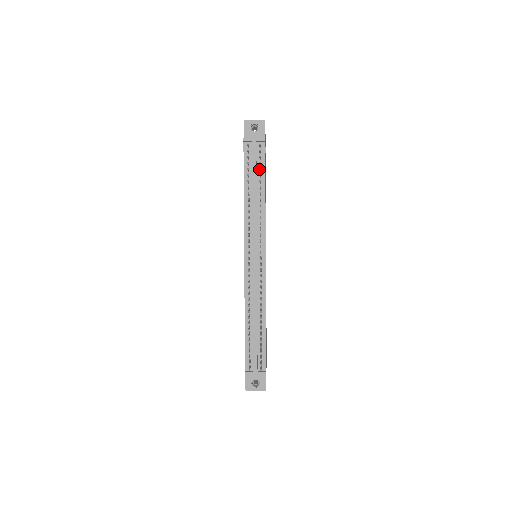
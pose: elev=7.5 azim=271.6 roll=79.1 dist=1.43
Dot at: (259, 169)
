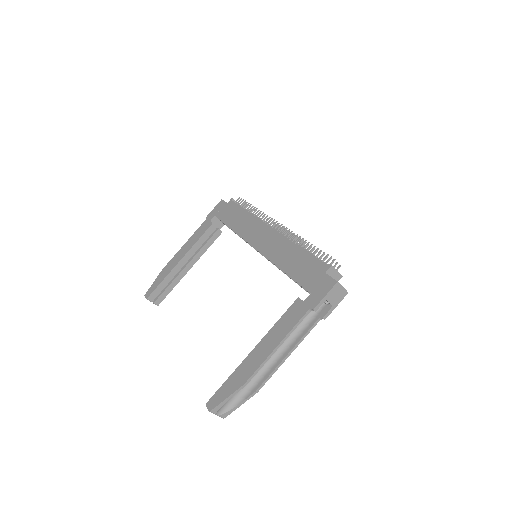
Dot at: occluded
